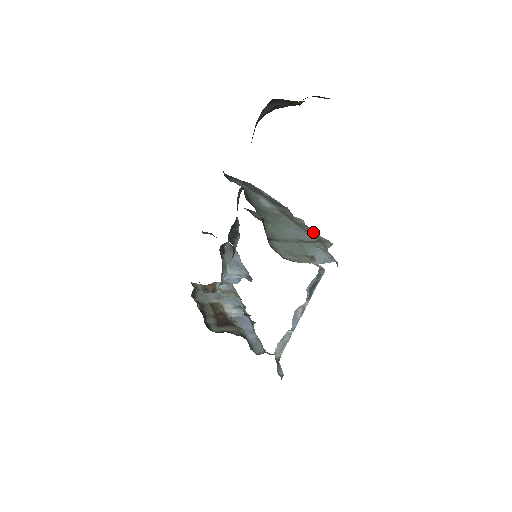
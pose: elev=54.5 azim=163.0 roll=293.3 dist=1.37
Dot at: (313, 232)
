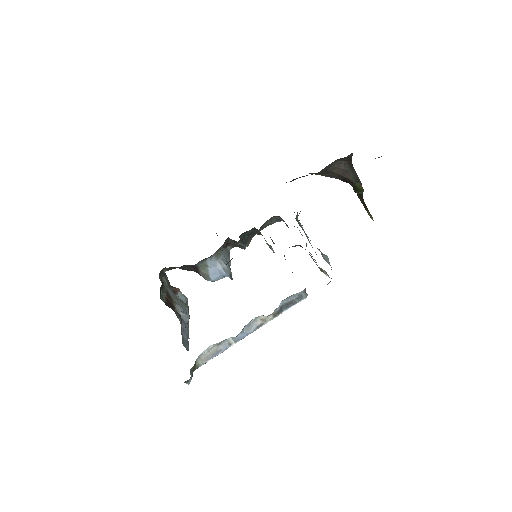
Dot at: occluded
